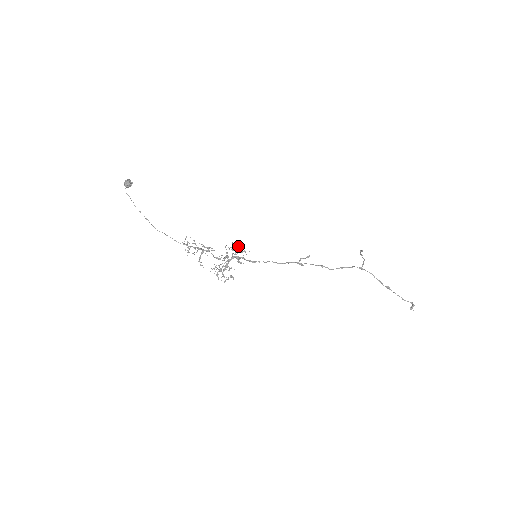
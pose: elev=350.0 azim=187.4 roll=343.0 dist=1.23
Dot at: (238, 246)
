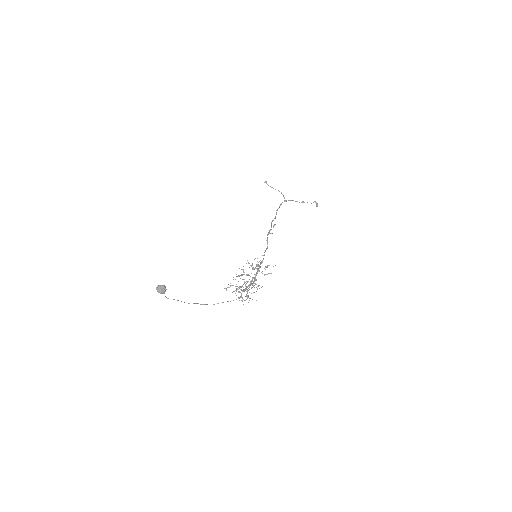
Dot at: occluded
